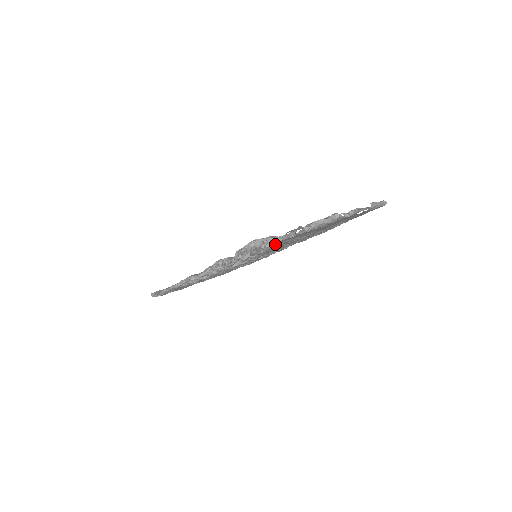
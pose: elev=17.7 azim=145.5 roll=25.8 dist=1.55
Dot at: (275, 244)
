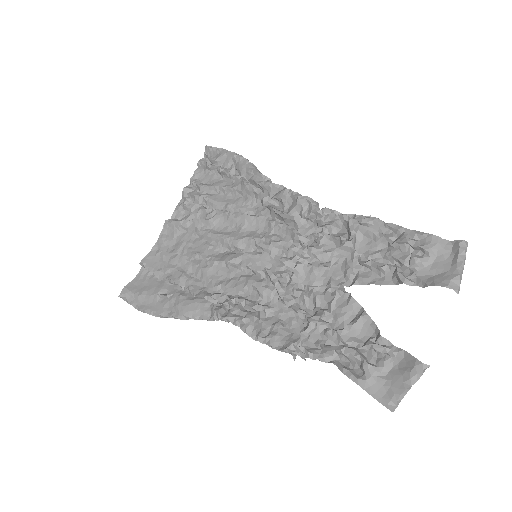
Dot at: occluded
